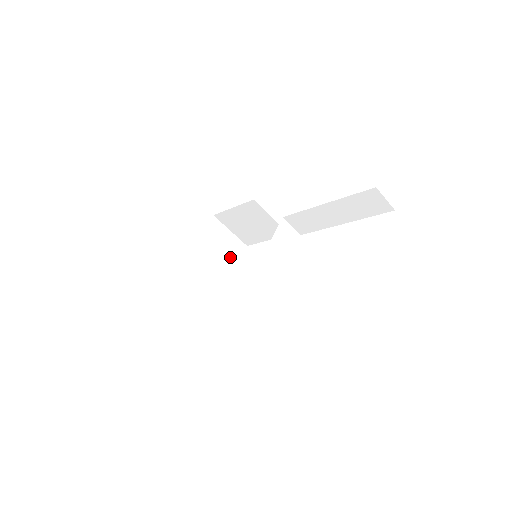
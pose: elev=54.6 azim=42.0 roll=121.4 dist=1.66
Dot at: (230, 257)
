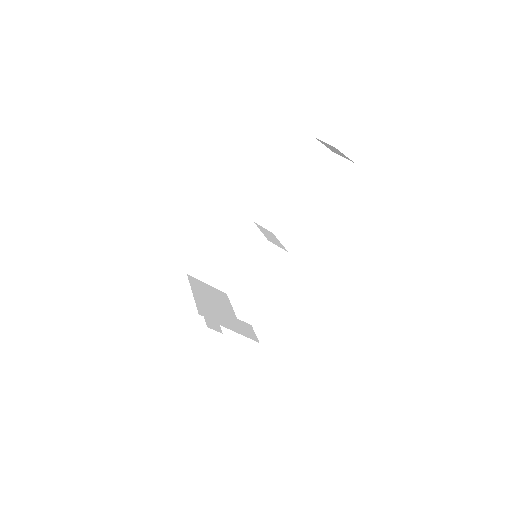
Dot at: (223, 301)
